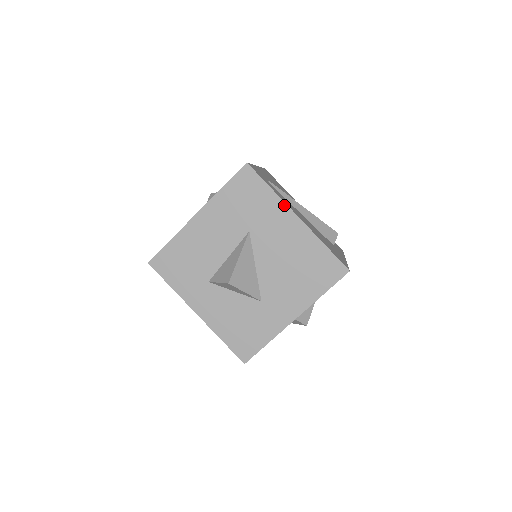
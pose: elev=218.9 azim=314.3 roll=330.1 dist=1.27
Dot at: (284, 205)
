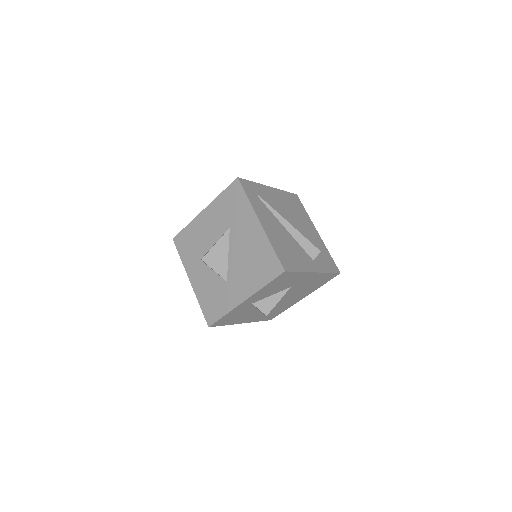
Dot at: (253, 212)
